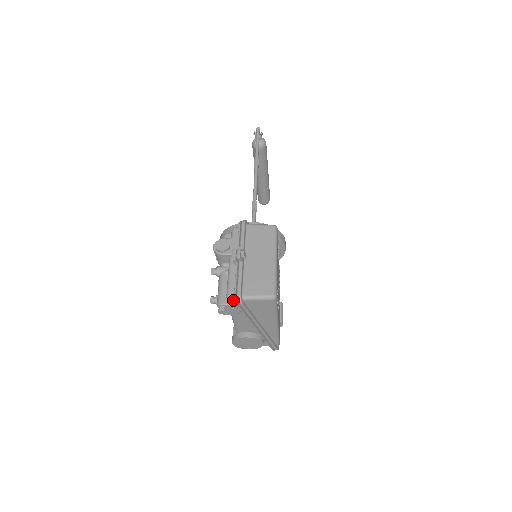
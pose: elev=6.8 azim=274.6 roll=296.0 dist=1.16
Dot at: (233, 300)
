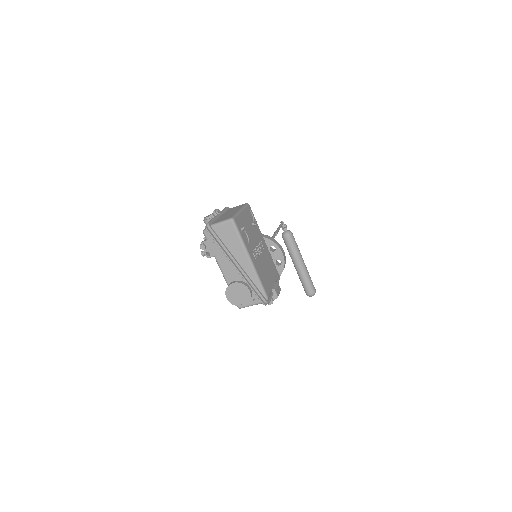
Dot at: (207, 232)
